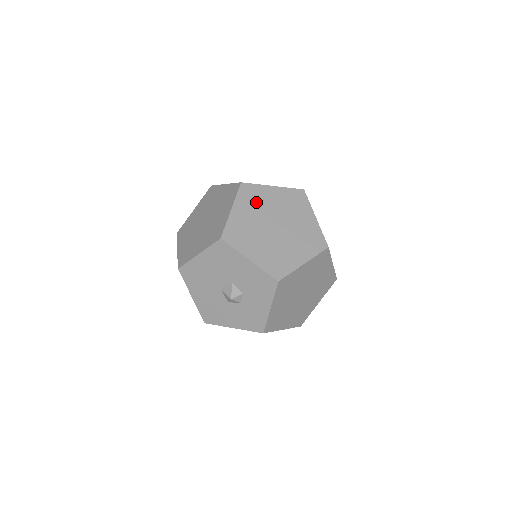
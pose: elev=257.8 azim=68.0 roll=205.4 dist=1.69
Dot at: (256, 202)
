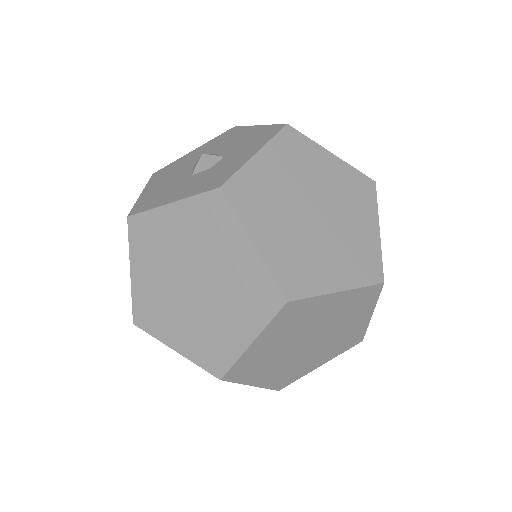
Dot at: occluded
